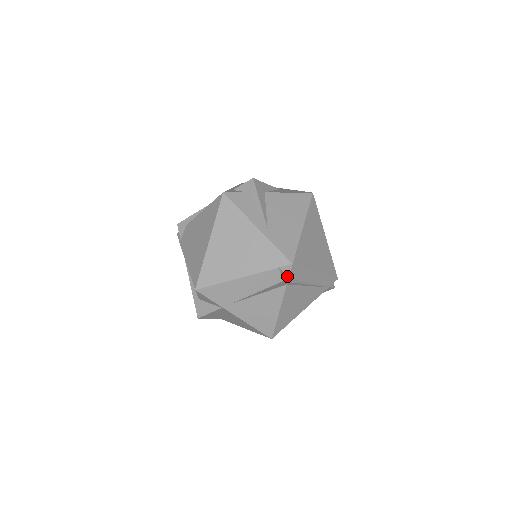
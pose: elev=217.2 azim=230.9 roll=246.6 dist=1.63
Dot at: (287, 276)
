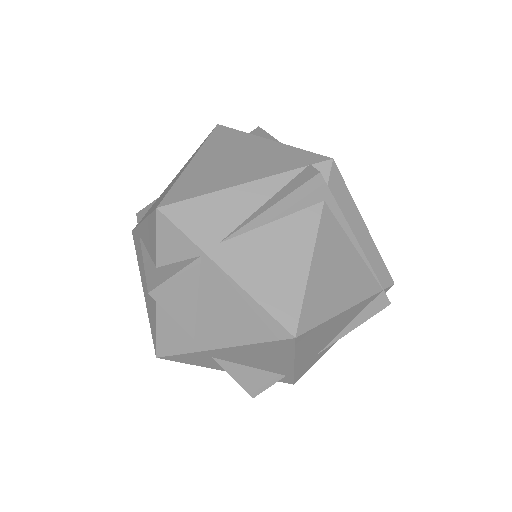
Dot at: occluded
